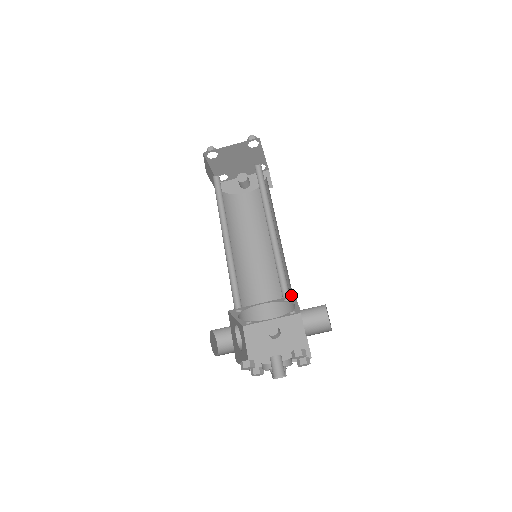
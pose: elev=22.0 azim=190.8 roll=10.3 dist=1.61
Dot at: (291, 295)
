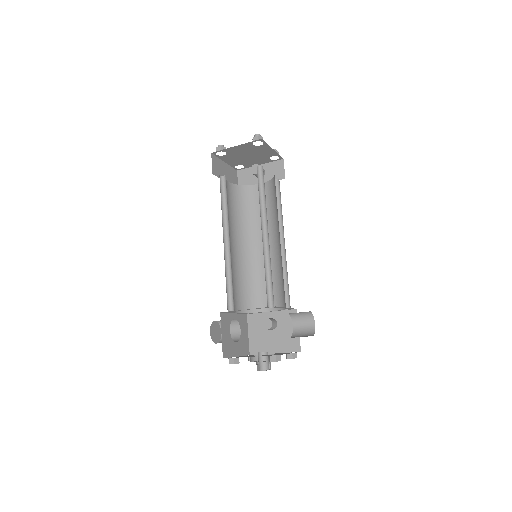
Dot at: (284, 295)
